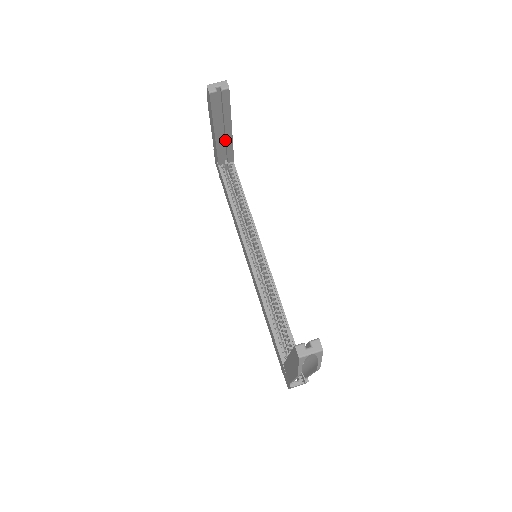
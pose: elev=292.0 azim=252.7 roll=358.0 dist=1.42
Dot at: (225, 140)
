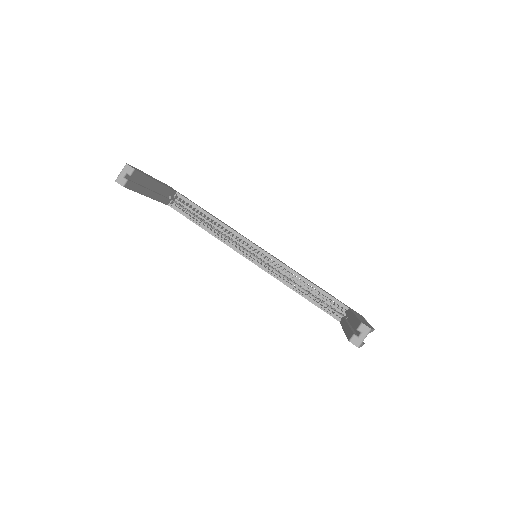
Dot at: (159, 190)
